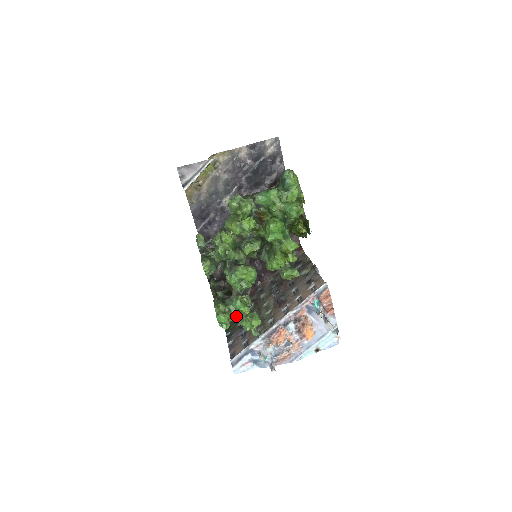
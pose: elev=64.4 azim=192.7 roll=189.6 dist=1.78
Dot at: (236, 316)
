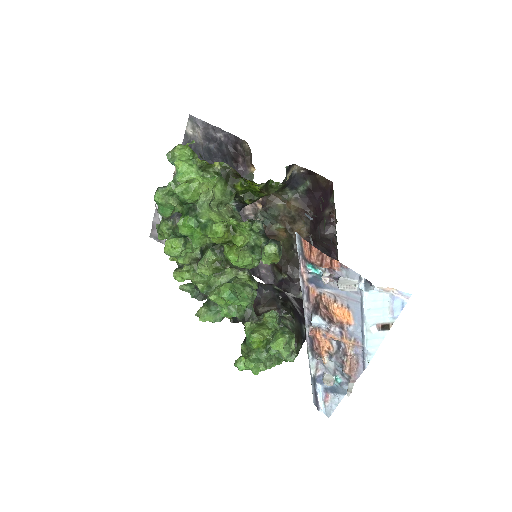
Dot at: (267, 347)
